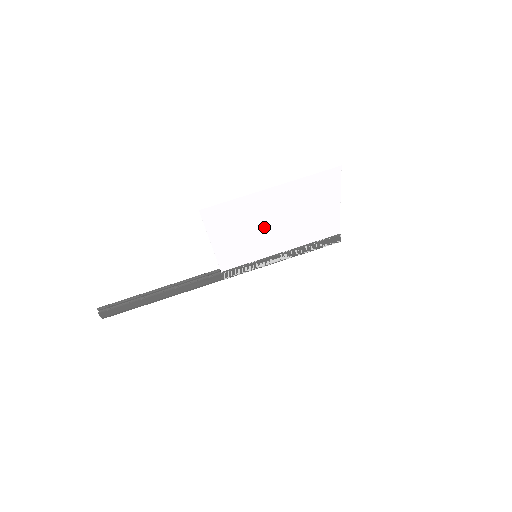
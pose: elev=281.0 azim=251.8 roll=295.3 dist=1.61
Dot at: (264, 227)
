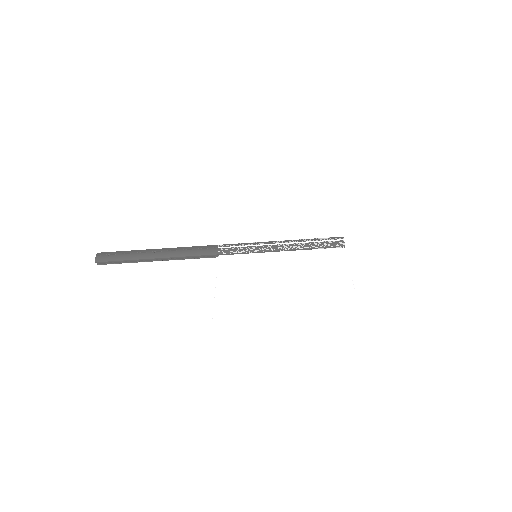
Dot at: (270, 284)
